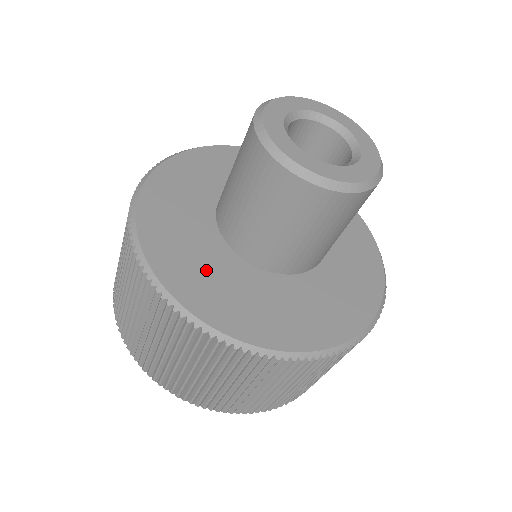
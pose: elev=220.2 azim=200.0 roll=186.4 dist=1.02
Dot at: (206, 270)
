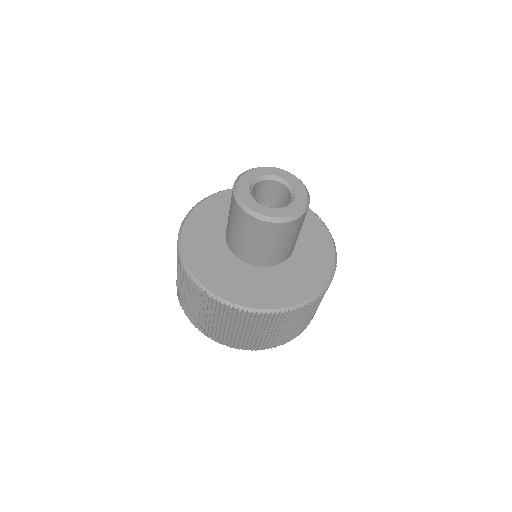
Dot at: (209, 251)
